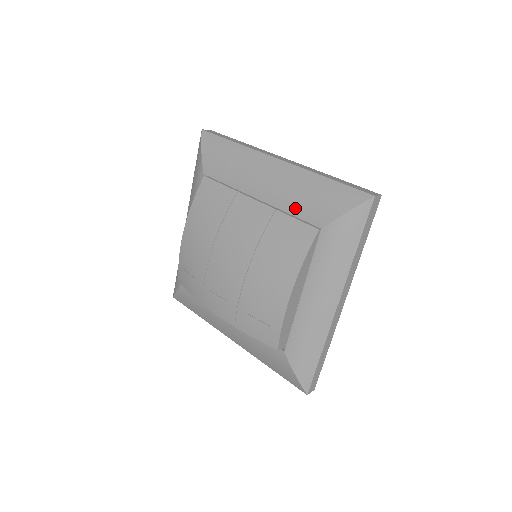
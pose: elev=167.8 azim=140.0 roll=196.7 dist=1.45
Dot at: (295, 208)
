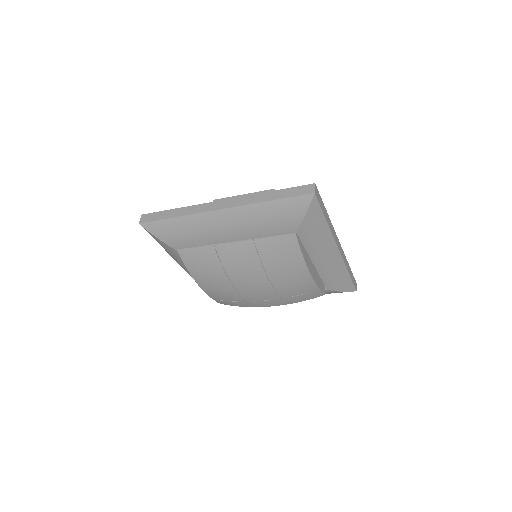
Dot at: (267, 232)
